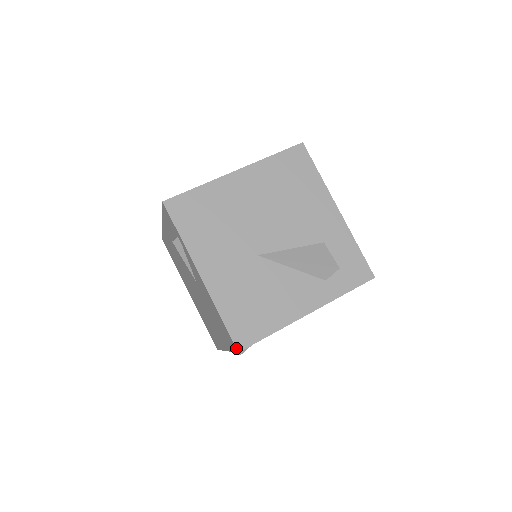
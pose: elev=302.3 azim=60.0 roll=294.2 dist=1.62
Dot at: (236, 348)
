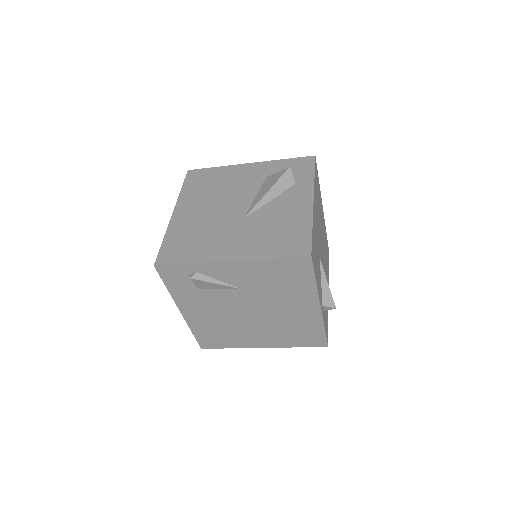
Dot at: (306, 256)
